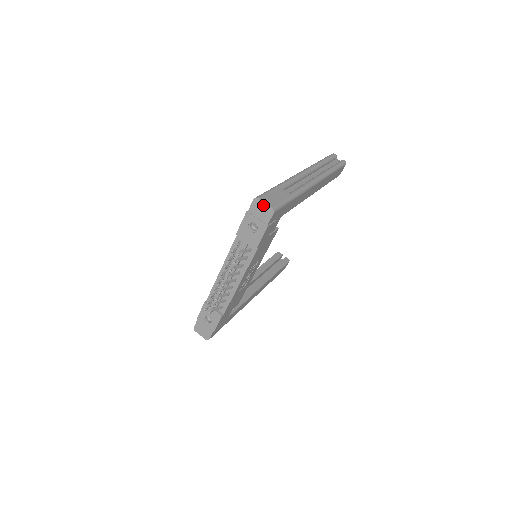
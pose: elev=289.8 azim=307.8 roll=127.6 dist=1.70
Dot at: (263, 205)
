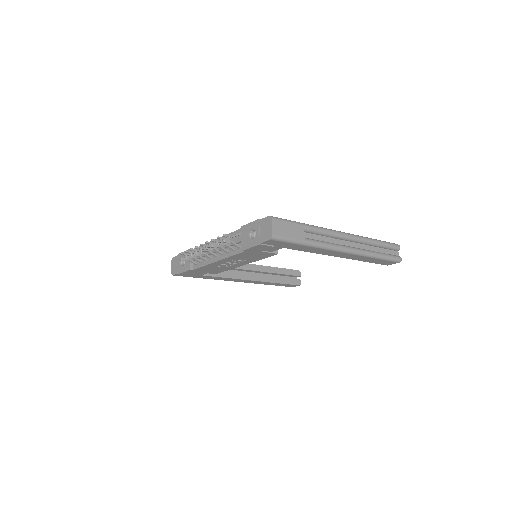
Dot at: (270, 226)
